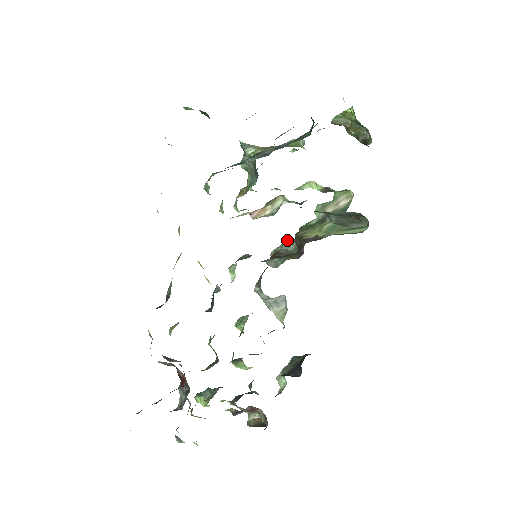
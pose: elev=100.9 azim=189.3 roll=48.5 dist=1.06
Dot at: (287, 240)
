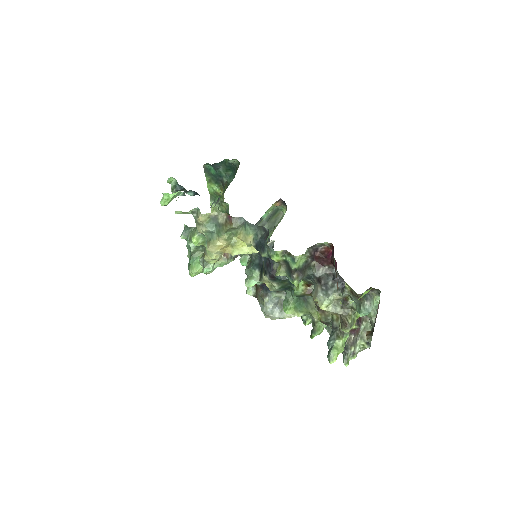
Dot at: occluded
